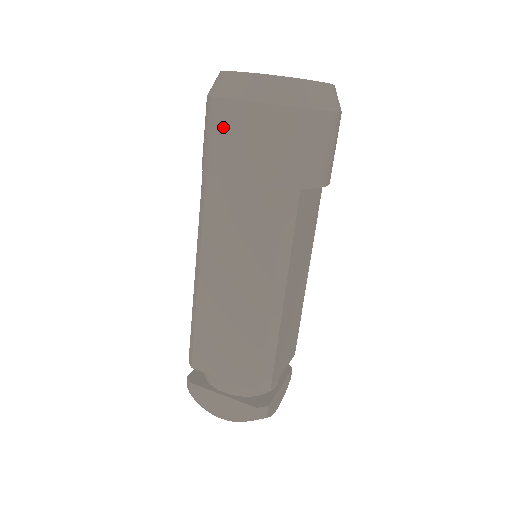
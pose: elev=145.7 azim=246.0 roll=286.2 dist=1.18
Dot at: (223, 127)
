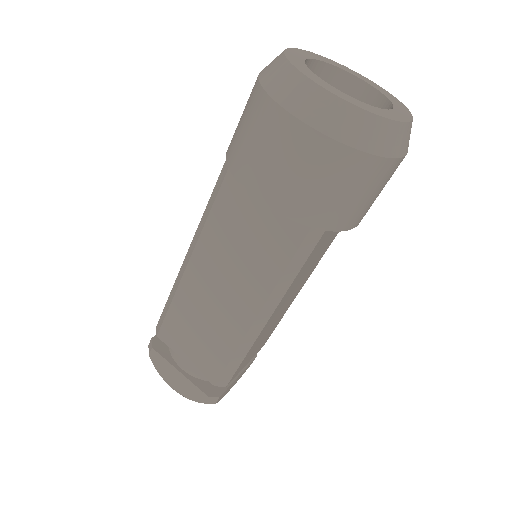
Dot at: (263, 134)
